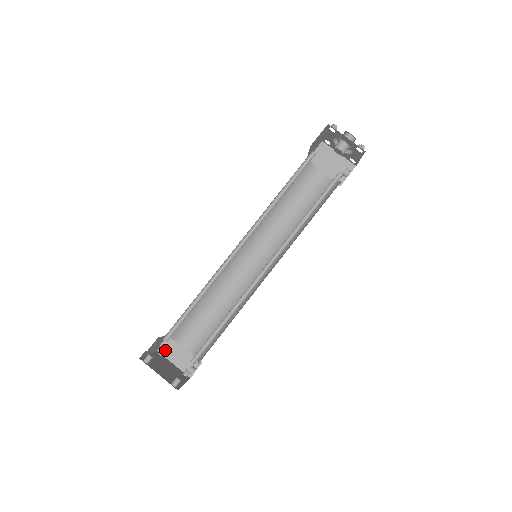
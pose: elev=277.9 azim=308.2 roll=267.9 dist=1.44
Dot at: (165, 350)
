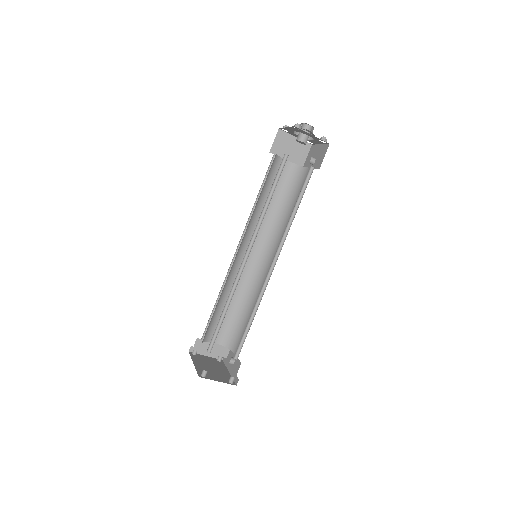
Dot at: (198, 350)
